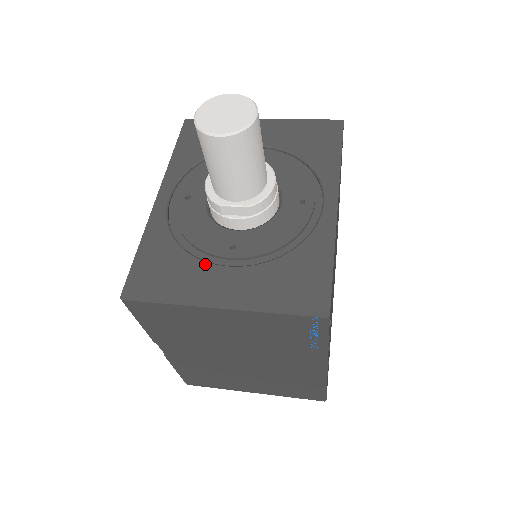
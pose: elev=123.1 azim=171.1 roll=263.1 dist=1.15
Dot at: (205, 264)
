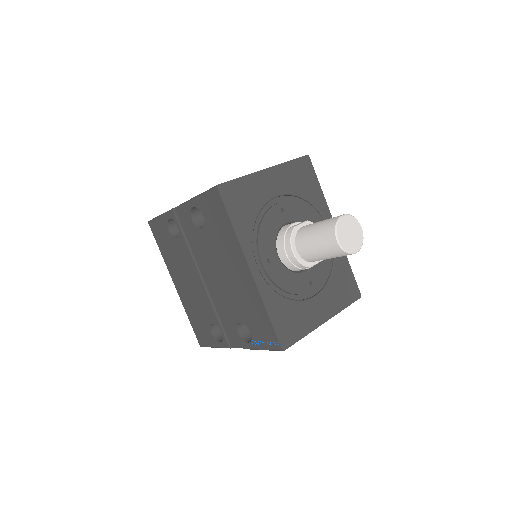
Dot at: (306, 302)
